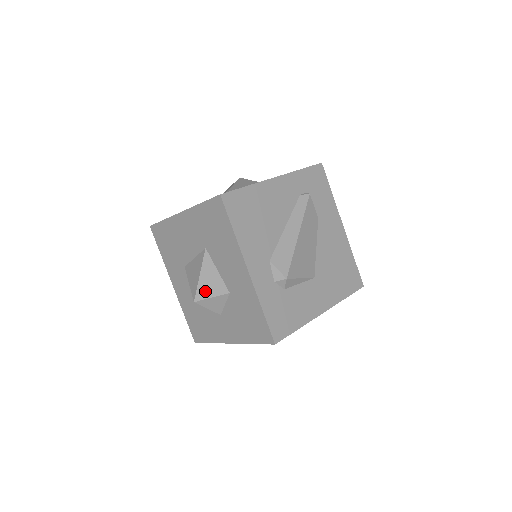
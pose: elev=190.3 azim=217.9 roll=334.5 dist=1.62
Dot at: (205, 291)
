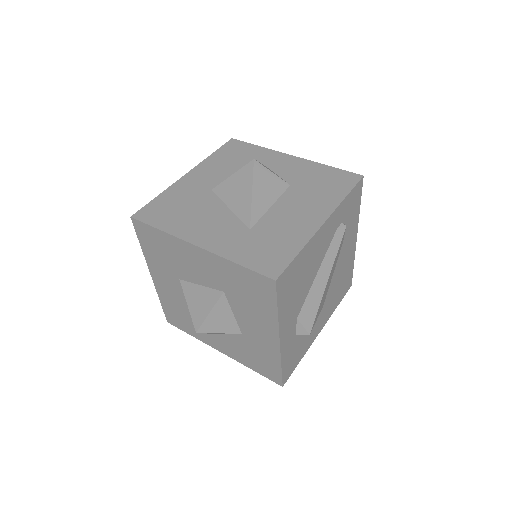
Dot at: (212, 327)
